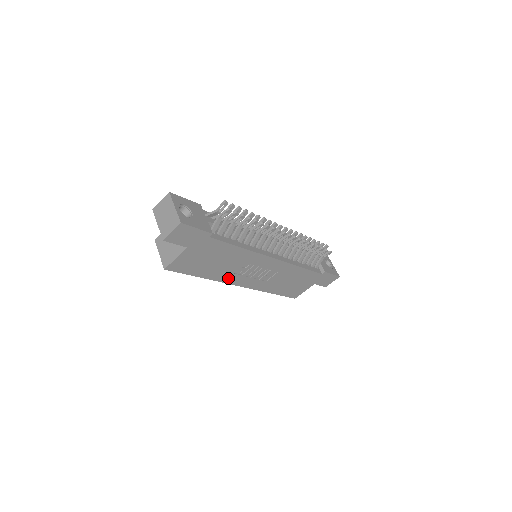
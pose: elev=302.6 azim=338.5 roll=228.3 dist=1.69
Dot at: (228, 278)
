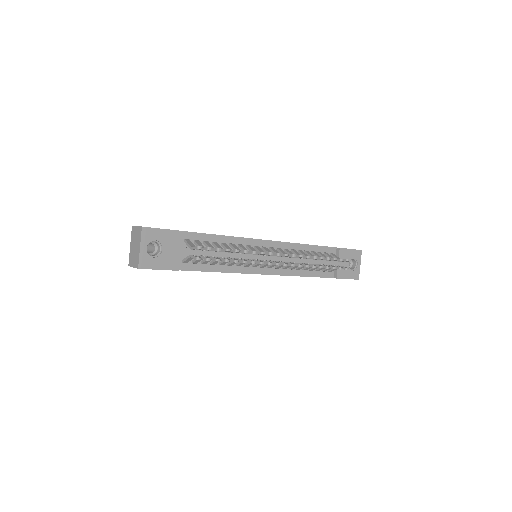
Dot at: occluded
